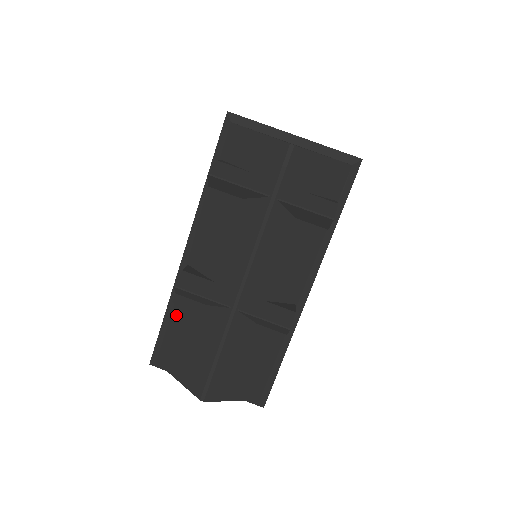
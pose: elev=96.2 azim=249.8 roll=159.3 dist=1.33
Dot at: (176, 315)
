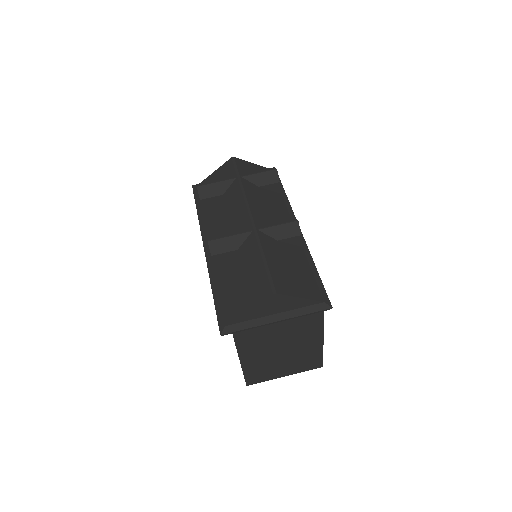
Dot at: (221, 282)
